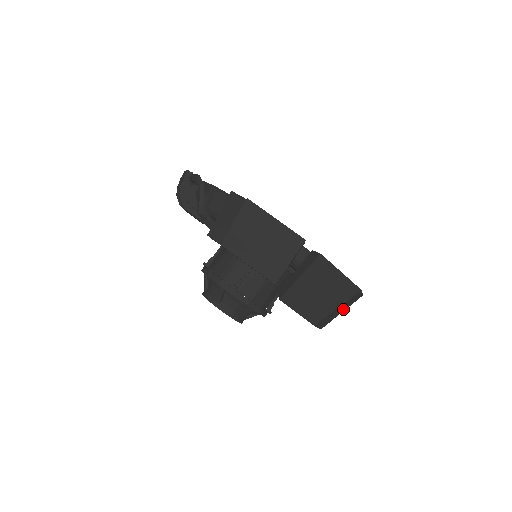
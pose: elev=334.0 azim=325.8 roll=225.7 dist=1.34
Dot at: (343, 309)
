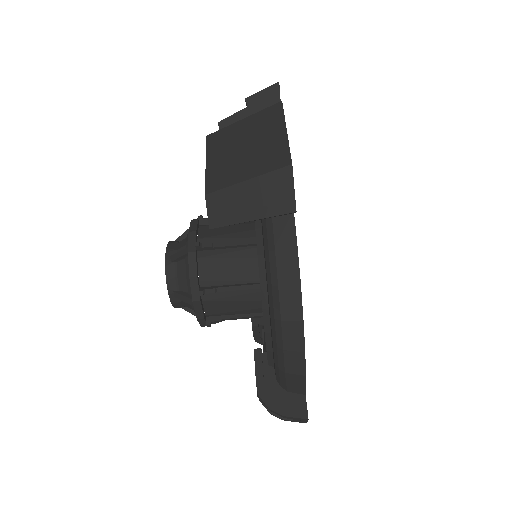
Dot at: (256, 212)
